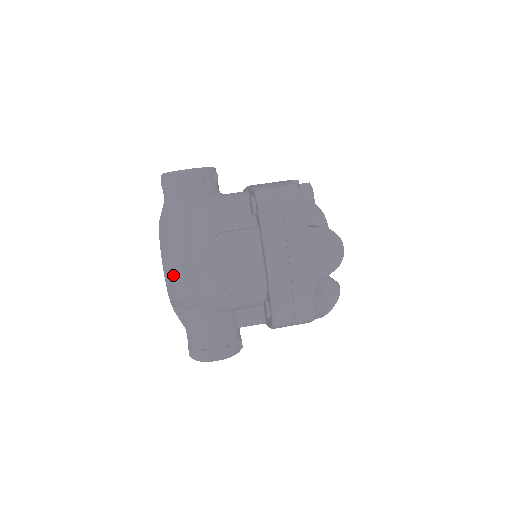
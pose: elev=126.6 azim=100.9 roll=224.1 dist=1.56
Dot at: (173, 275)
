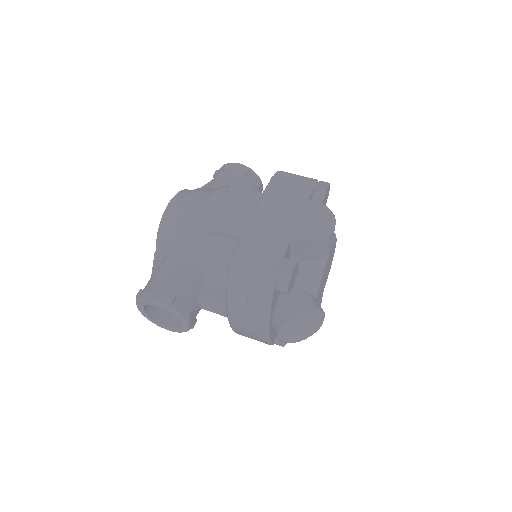
Dot at: (175, 205)
